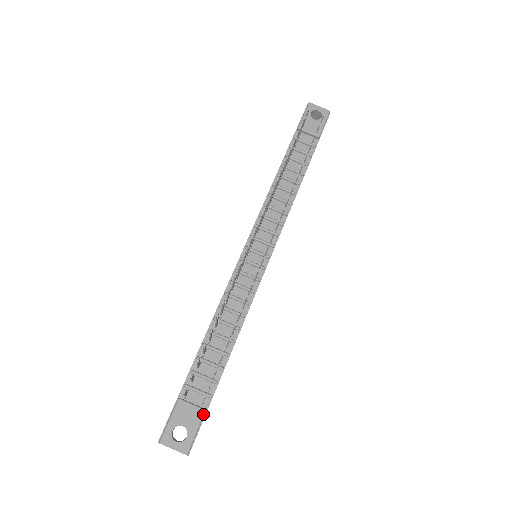
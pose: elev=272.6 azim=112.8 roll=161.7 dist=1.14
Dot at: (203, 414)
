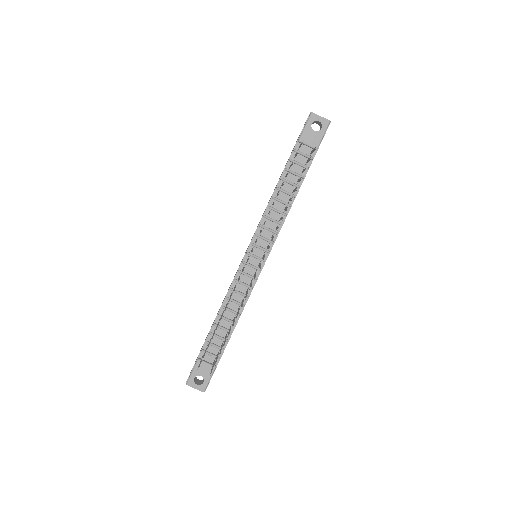
Dot at: (214, 369)
